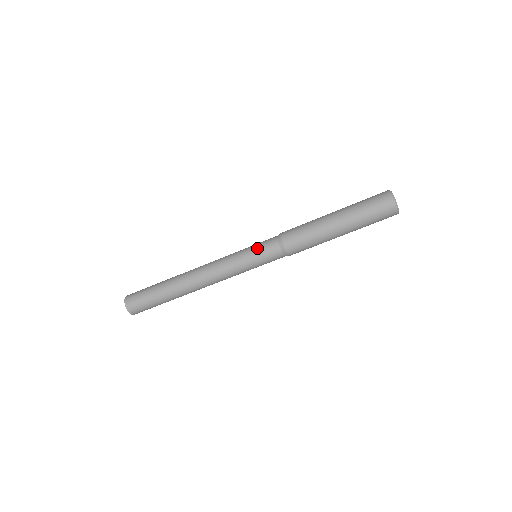
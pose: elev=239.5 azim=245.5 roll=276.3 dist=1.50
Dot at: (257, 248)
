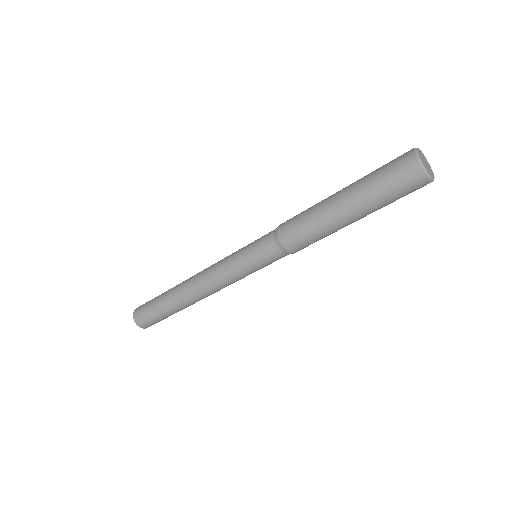
Dot at: (253, 242)
